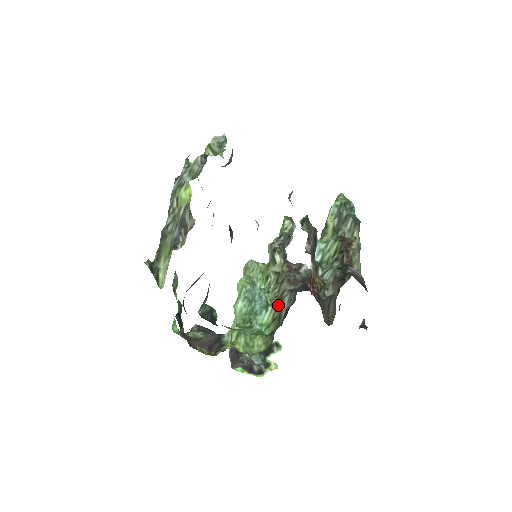
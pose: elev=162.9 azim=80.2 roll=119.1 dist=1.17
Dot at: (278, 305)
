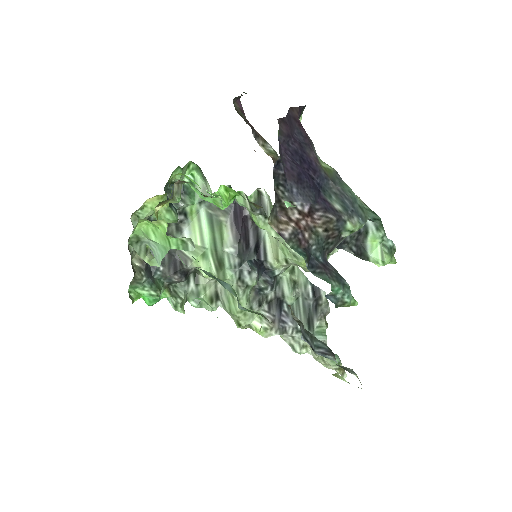
Dot at: occluded
